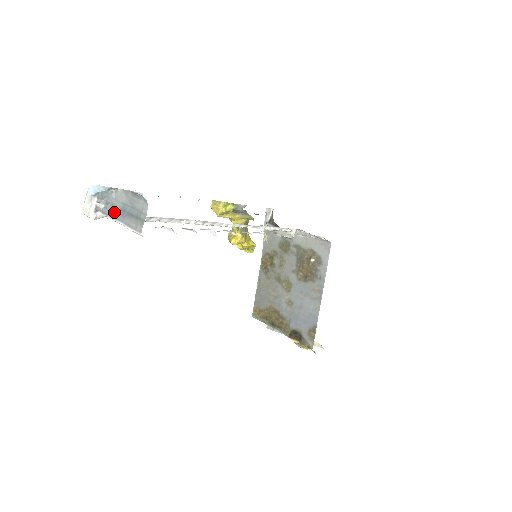
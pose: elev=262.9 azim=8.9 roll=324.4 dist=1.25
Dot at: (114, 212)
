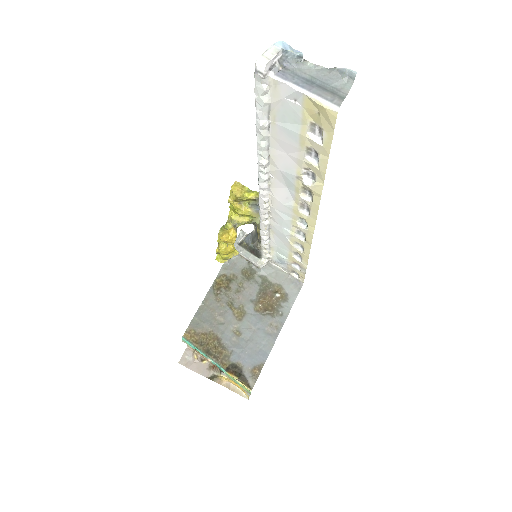
Dot at: (296, 79)
